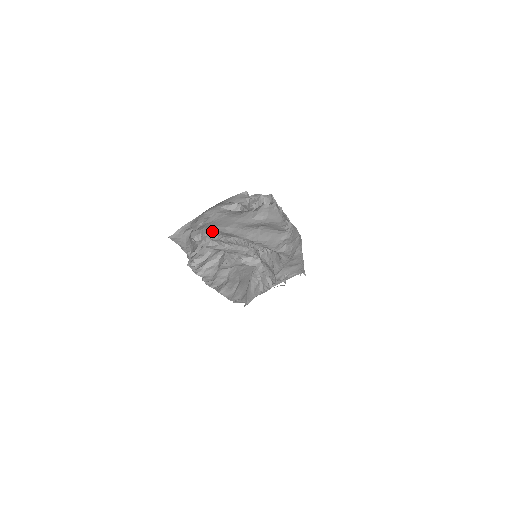
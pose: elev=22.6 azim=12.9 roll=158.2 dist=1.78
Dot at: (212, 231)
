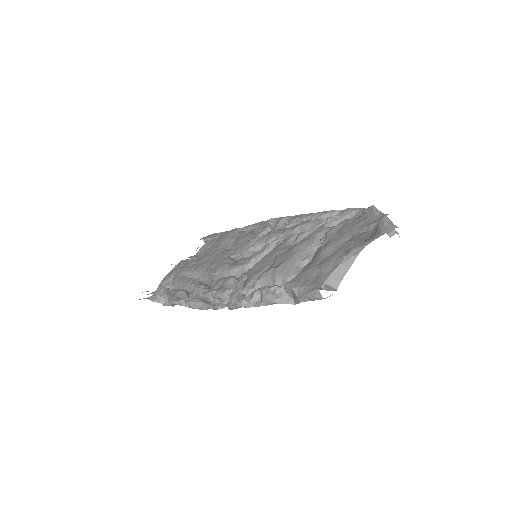
Dot at: occluded
